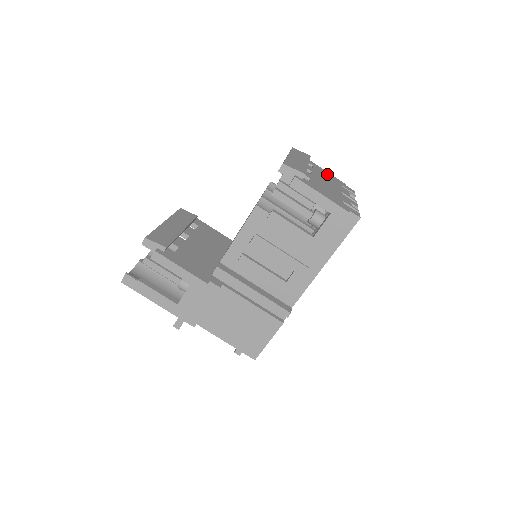
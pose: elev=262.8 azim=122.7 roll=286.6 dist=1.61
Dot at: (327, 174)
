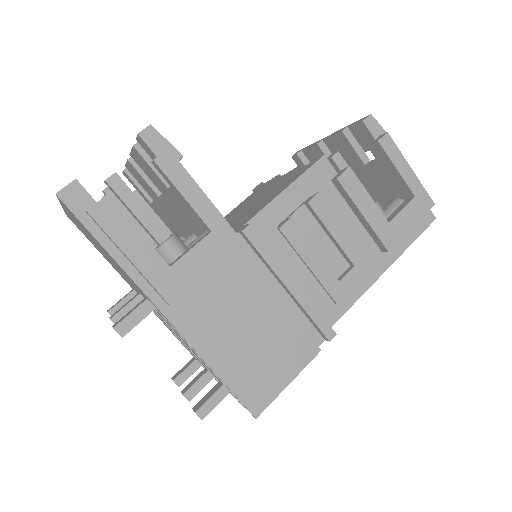
Dot at: occluded
